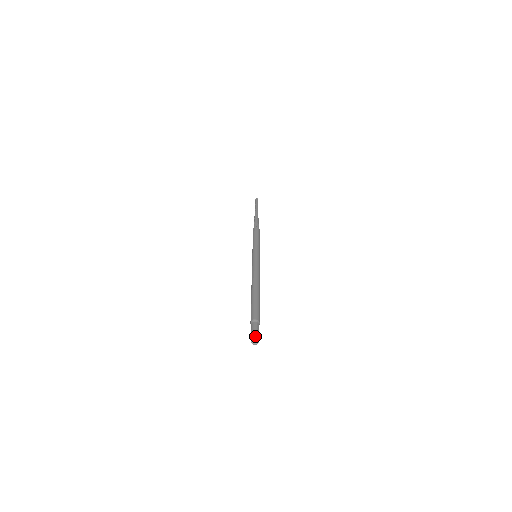
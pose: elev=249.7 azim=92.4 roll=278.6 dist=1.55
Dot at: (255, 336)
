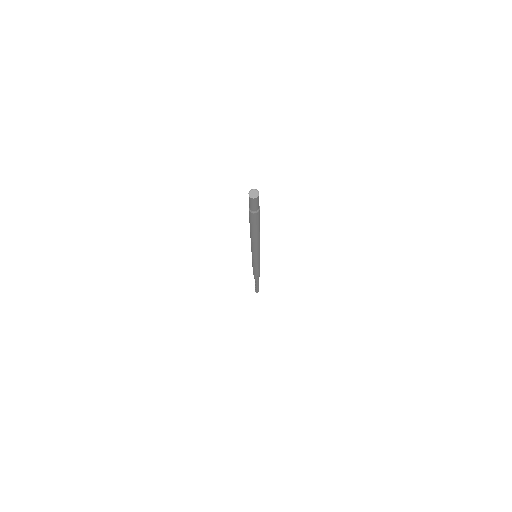
Dot at: (254, 190)
